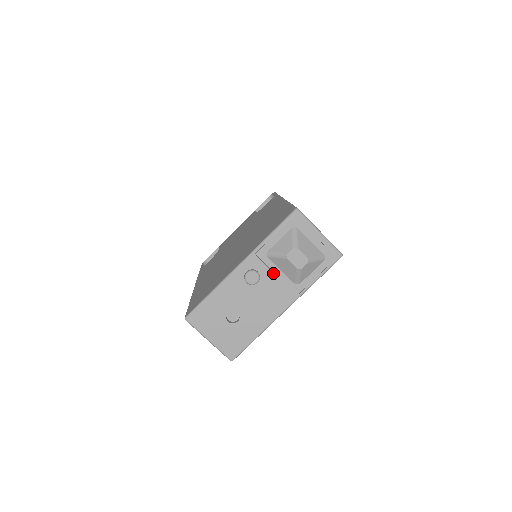
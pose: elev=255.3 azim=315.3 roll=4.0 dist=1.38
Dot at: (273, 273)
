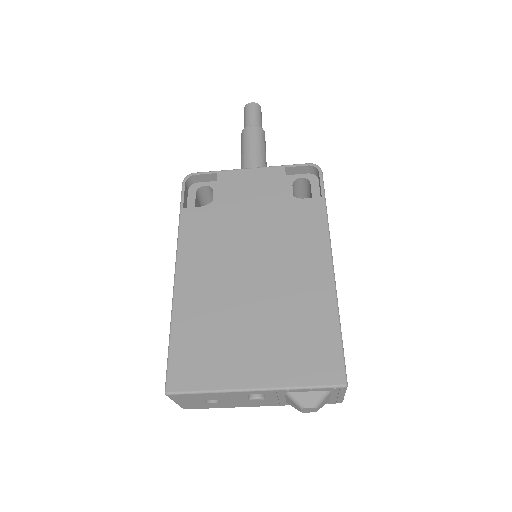
Dot at: (277, 398)
